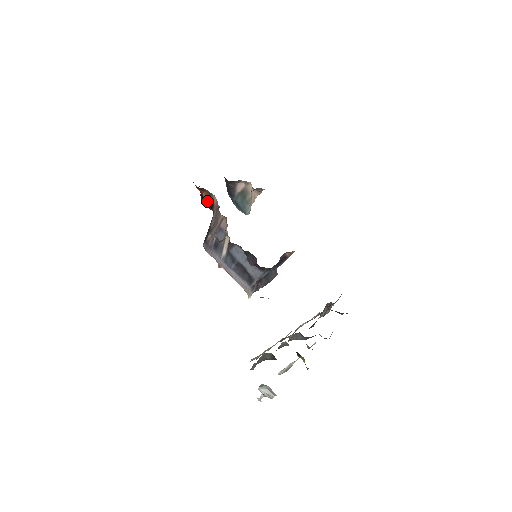
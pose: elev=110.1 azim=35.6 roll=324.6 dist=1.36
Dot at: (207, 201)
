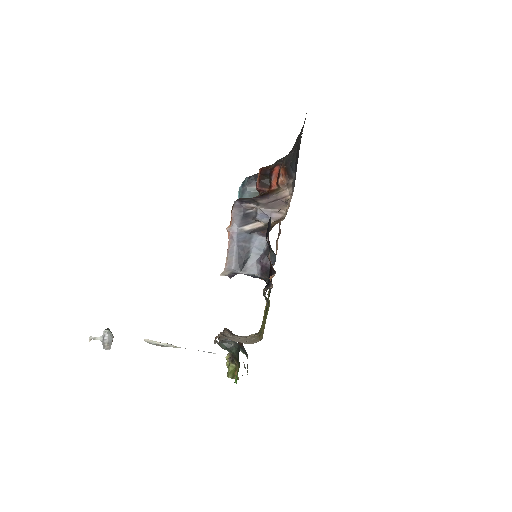
Dot at: (267, 179)
